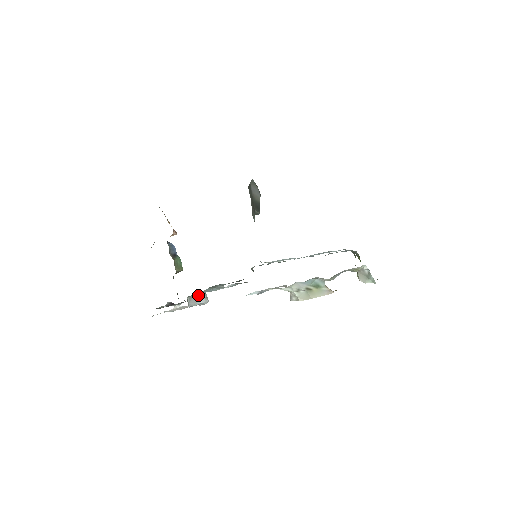
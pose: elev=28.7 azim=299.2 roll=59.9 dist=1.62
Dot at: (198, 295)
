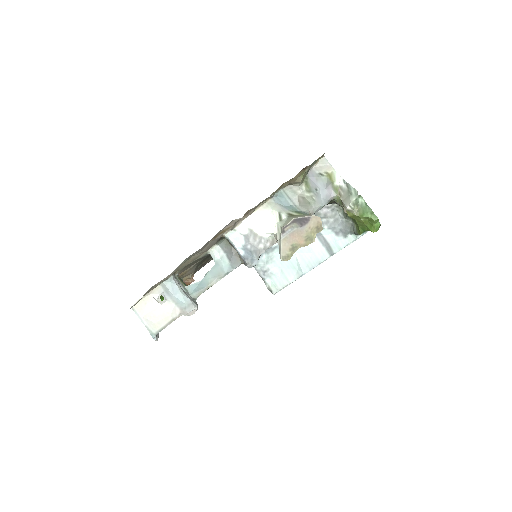
Dot at: (188, 295)
